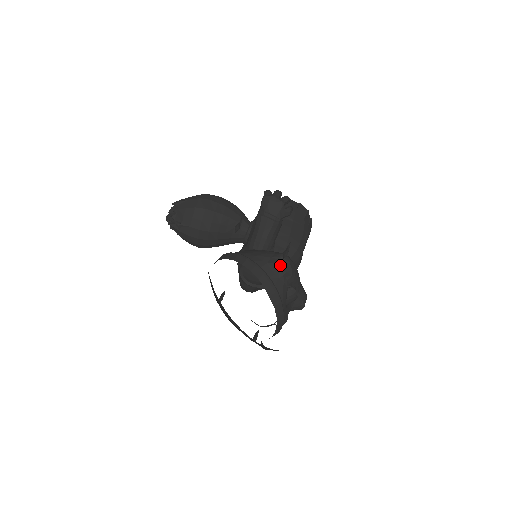
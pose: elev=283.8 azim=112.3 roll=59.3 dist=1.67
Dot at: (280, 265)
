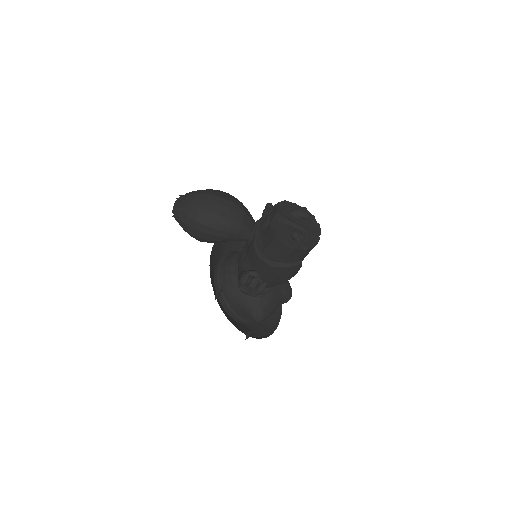
Dot at: occluded
